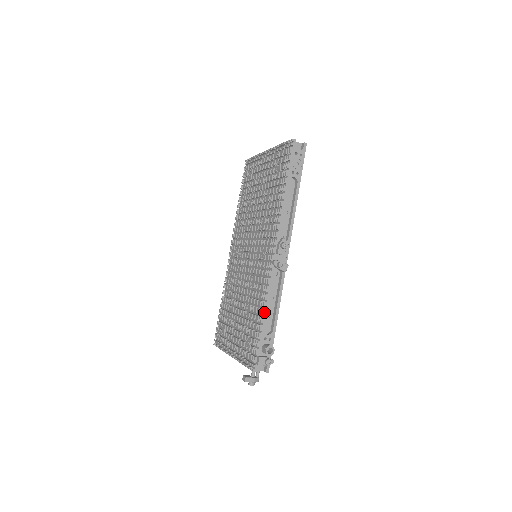
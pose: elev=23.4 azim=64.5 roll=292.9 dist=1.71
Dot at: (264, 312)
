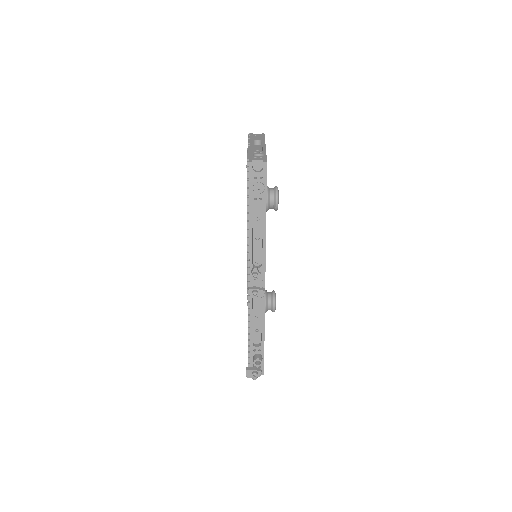
Dot at: (249, 330)
